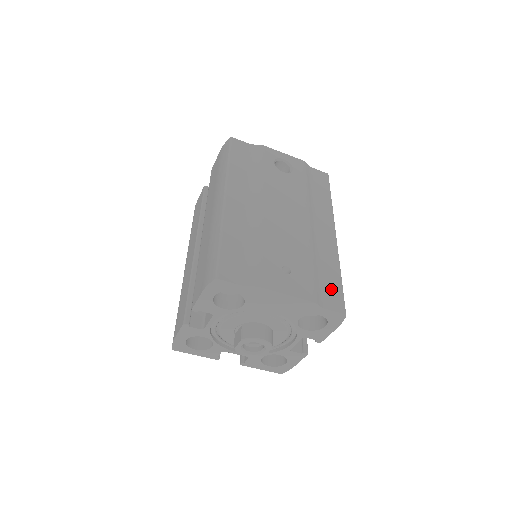
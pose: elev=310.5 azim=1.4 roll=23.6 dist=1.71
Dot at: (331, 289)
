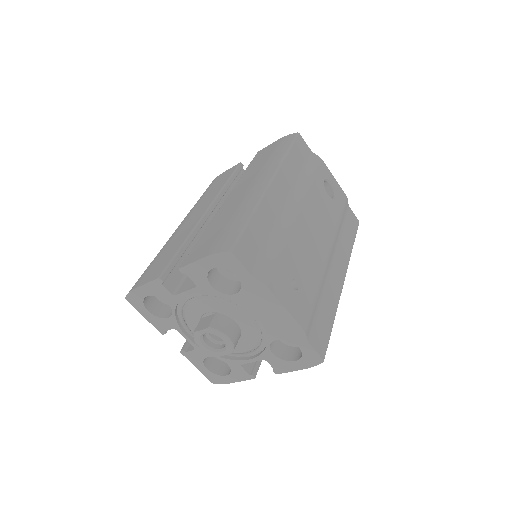
Dot at: (322, 328)
